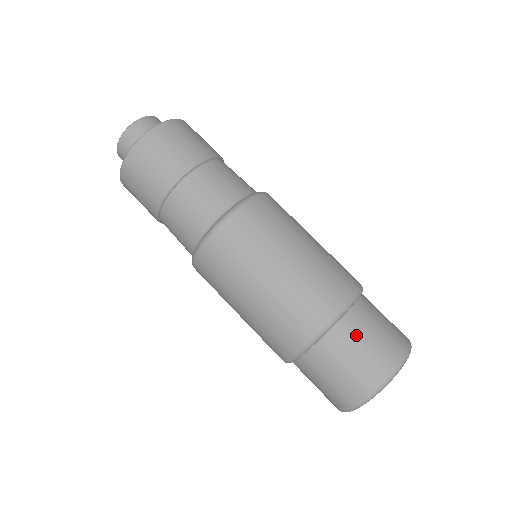
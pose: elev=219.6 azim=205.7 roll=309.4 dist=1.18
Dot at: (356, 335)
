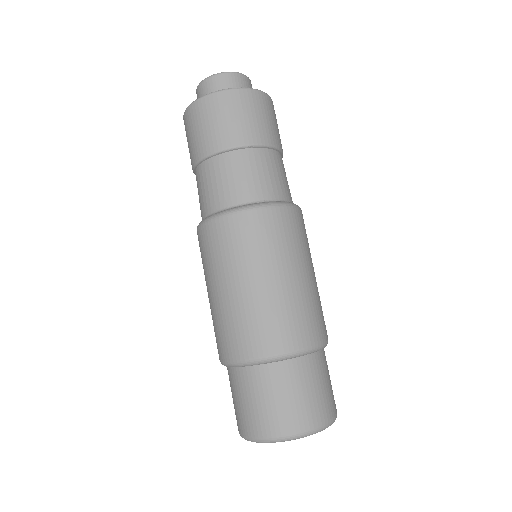
Dot at: (306, 378)
